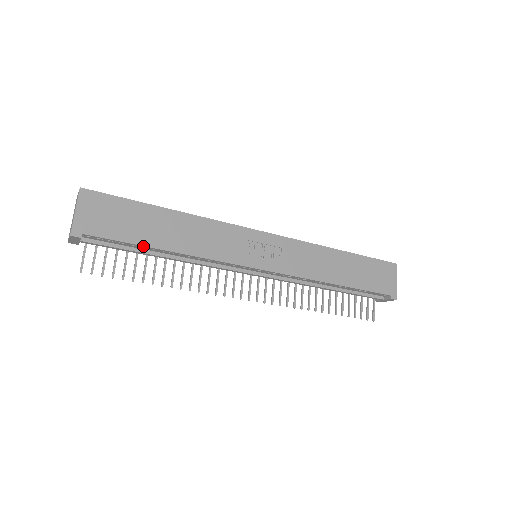
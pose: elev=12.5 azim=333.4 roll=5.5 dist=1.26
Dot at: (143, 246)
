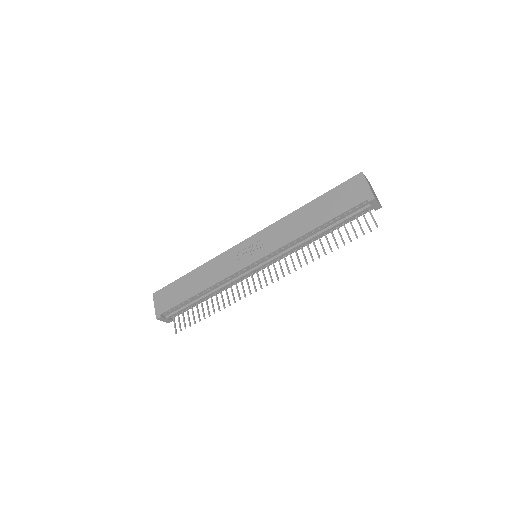
Dot at: (187, 300)
